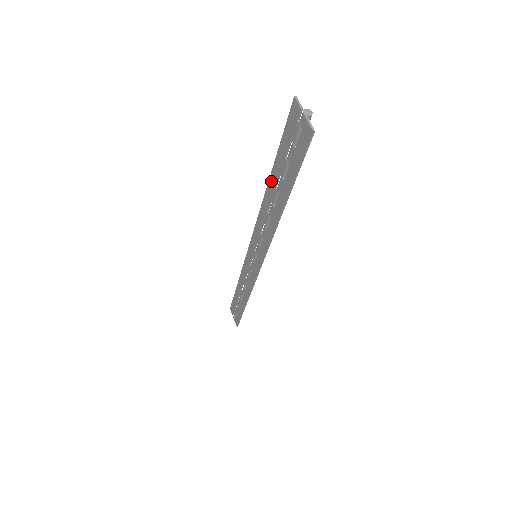
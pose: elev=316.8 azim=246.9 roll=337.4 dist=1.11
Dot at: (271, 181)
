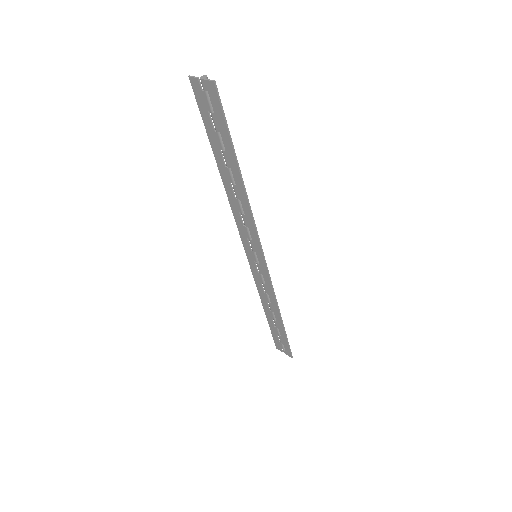
Dot at: (220, 167)
